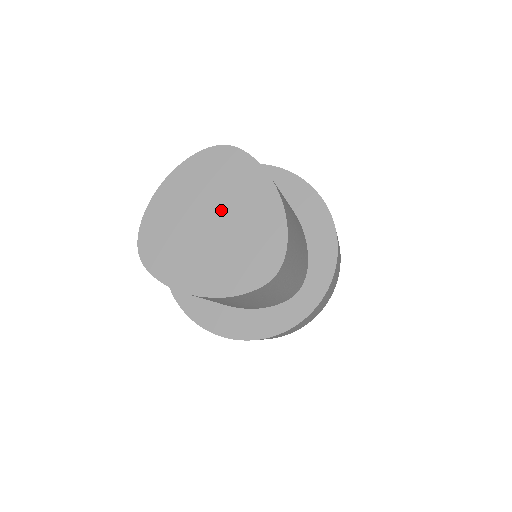
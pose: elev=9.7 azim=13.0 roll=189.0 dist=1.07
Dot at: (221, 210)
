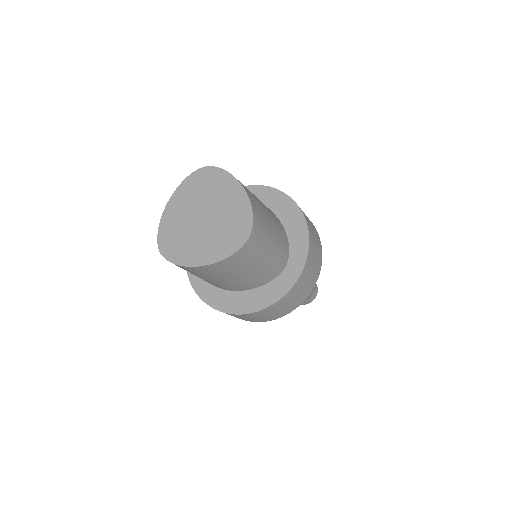
Dot at: (207, 207)
